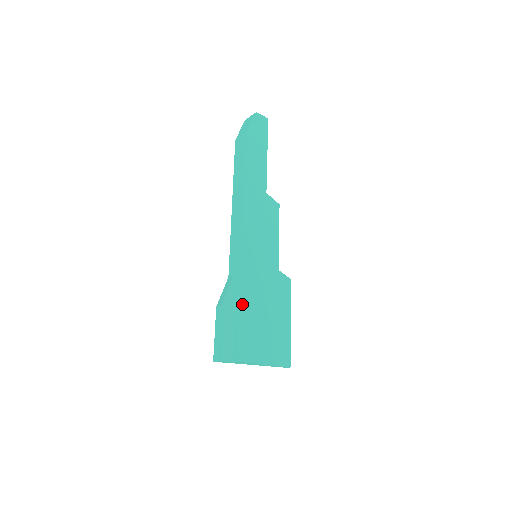
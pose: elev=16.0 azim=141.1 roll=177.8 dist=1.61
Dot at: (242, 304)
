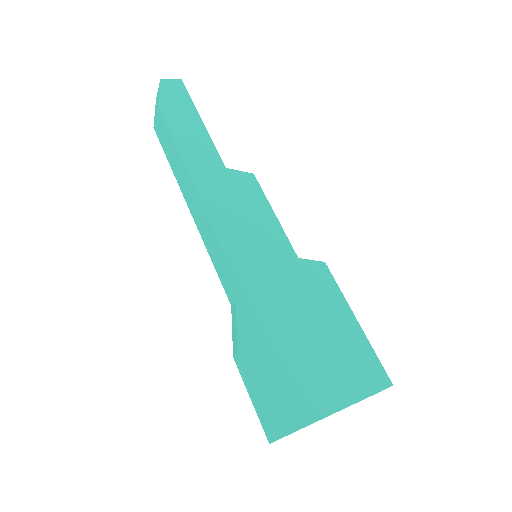
Dot at: (266, 333)
